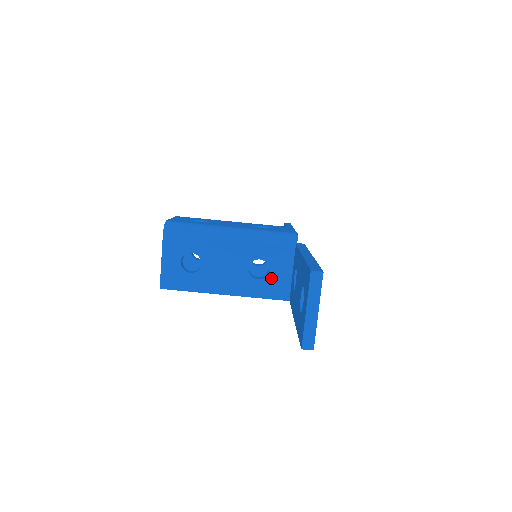
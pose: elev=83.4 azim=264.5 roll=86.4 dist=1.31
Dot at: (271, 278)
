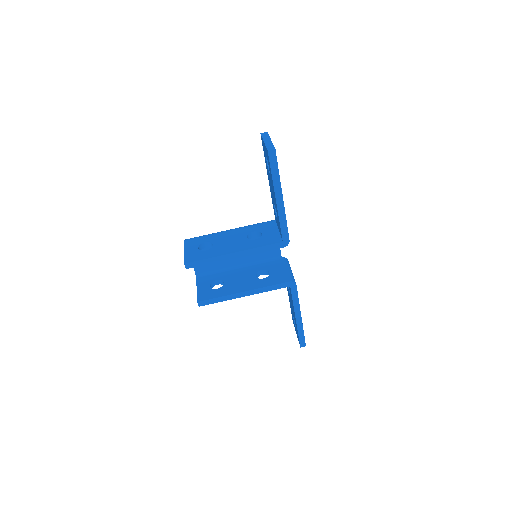
Dot at: (265, 236)
